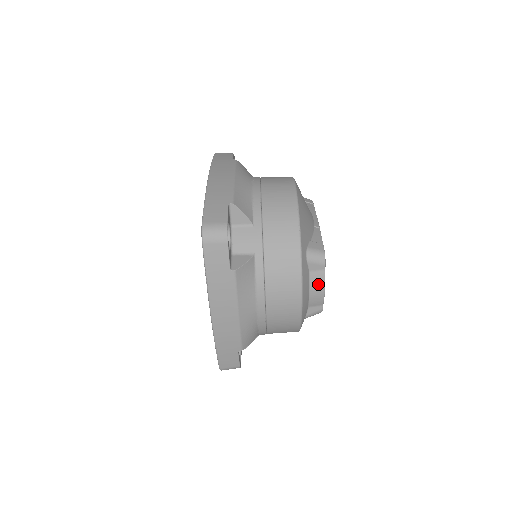
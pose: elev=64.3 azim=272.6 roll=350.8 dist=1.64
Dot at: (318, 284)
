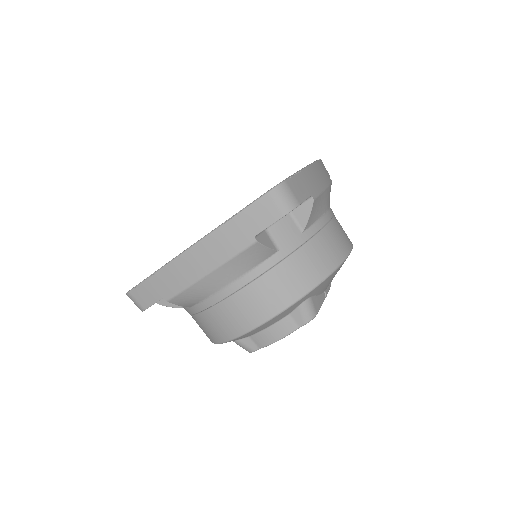
Dot at: (281, 330)
